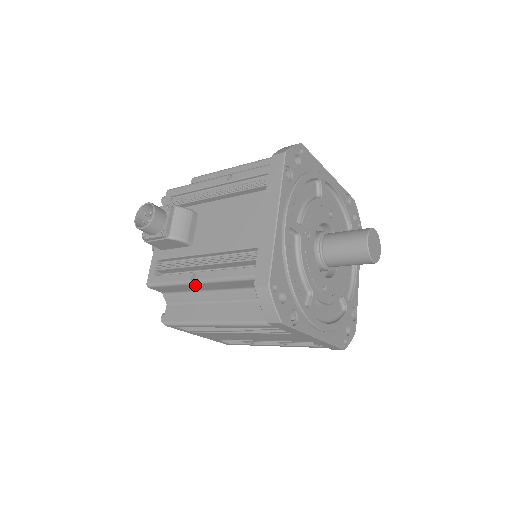
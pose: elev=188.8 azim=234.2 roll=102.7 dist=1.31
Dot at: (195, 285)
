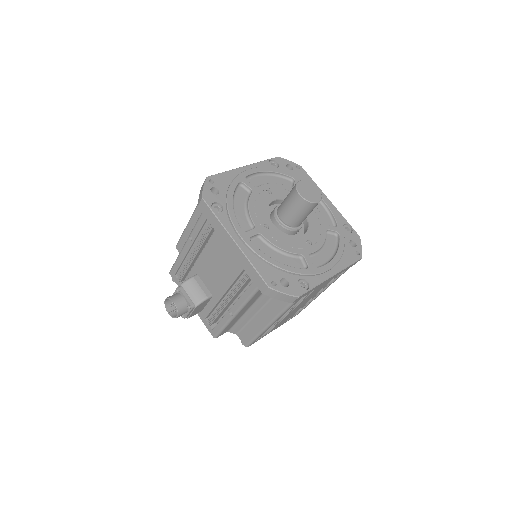
Dot at: (236, 316)
